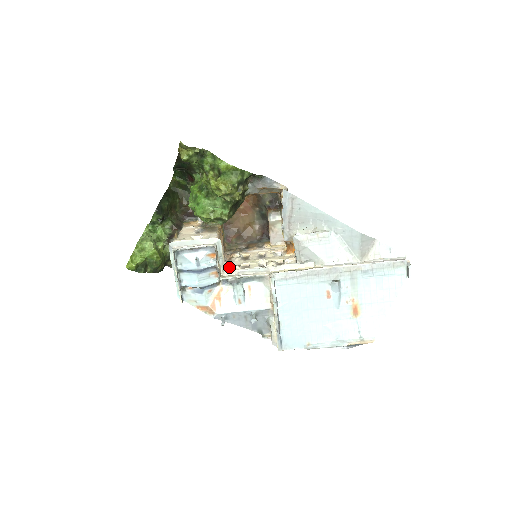
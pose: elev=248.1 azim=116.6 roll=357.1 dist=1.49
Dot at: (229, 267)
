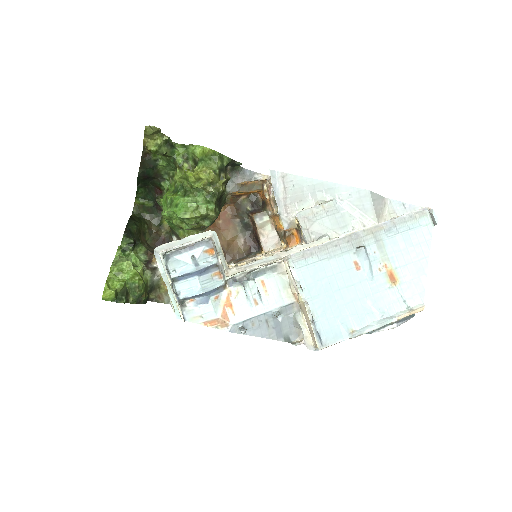
Dot at: occluded
